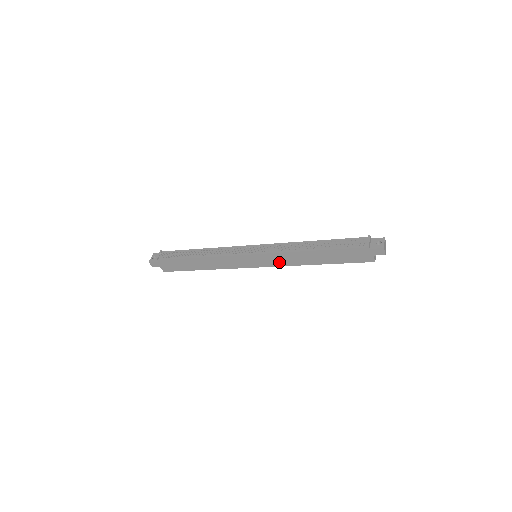
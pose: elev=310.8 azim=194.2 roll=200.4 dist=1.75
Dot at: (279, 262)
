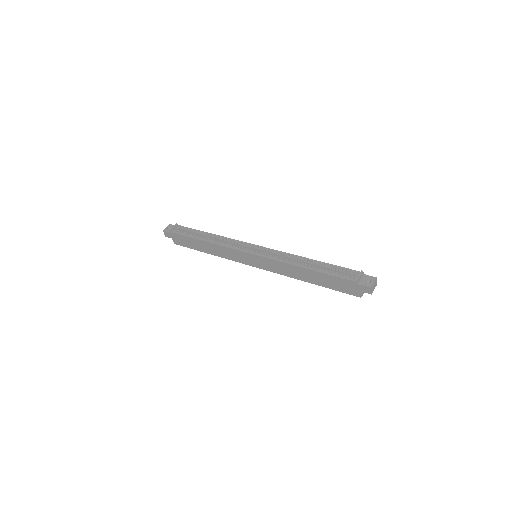
Dot at: (274, 268)
